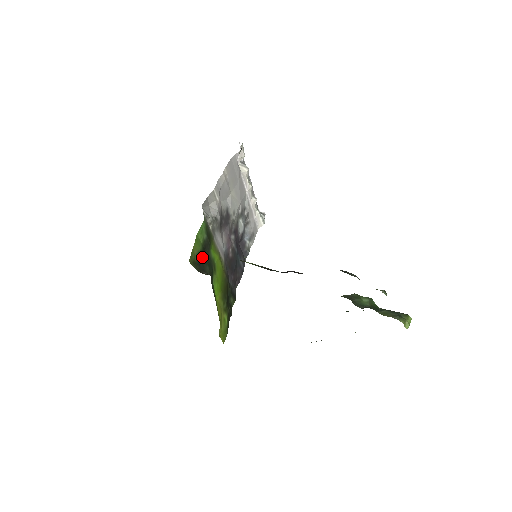
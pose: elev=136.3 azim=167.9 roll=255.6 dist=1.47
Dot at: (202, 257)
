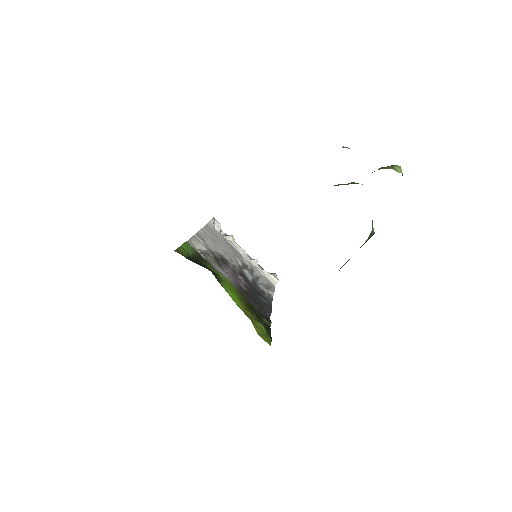
Dot at: (196, 262)
